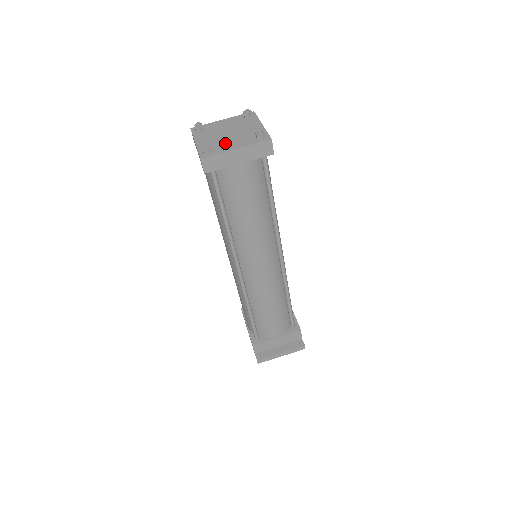
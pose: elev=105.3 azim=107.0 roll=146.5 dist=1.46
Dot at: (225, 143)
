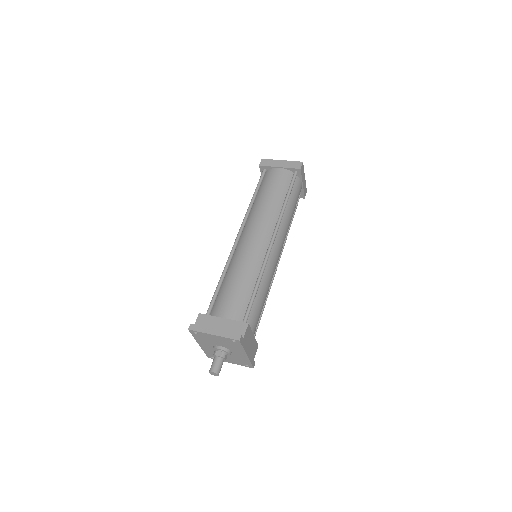
Dot at: occluded
